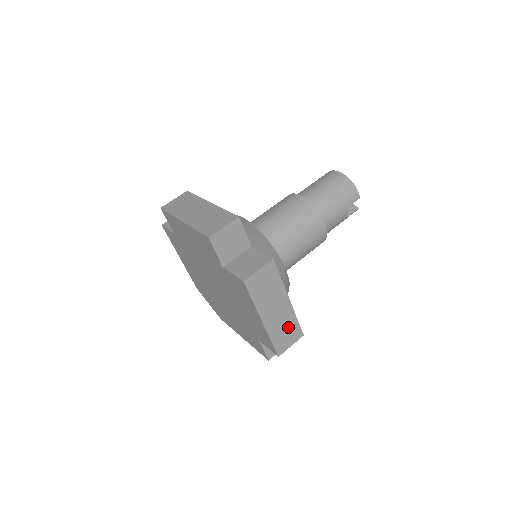
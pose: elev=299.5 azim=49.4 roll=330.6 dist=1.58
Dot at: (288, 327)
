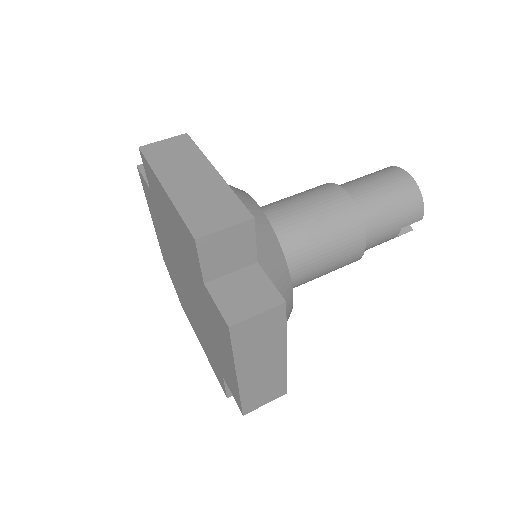
Dot at: (270, 384)
